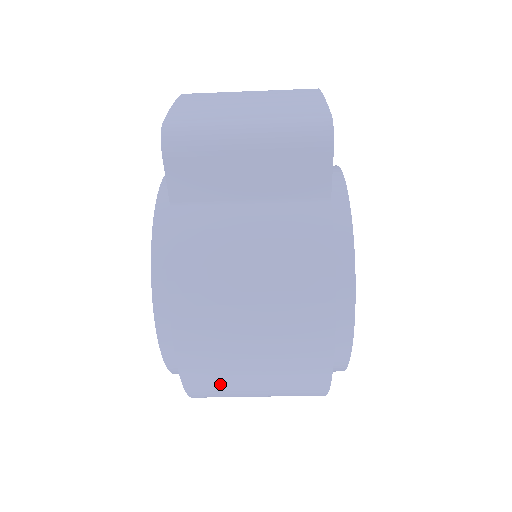
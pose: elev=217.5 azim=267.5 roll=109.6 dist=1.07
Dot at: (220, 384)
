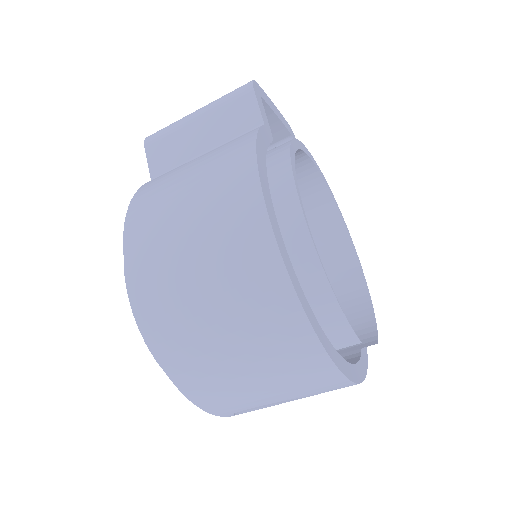
Dot at: (171, 304)
